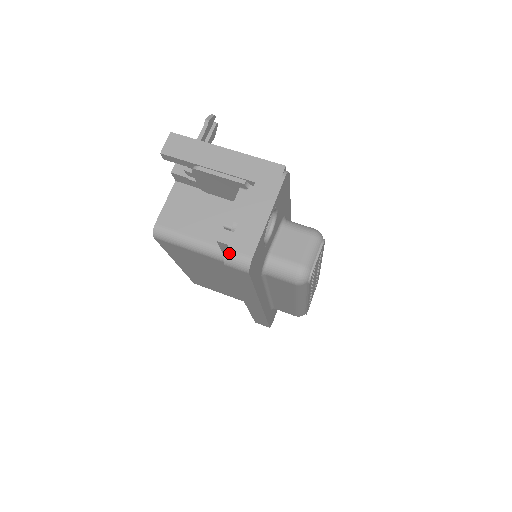
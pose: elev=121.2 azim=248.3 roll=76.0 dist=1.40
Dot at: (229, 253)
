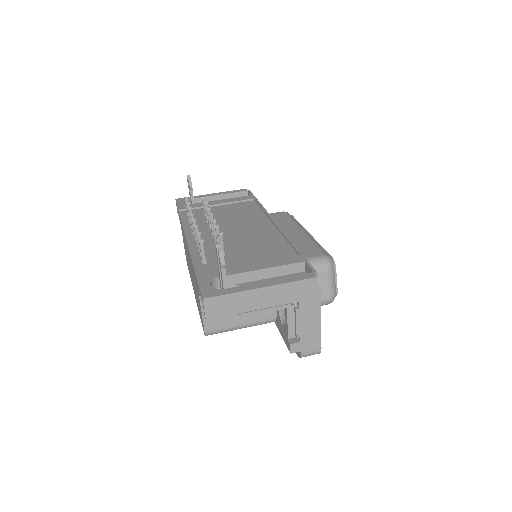
Dot at: (303, 355)
